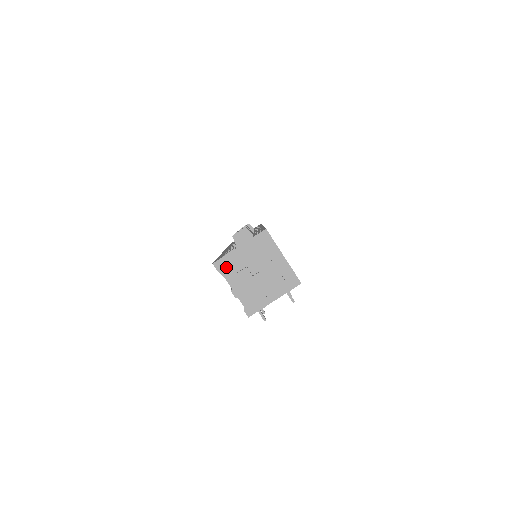
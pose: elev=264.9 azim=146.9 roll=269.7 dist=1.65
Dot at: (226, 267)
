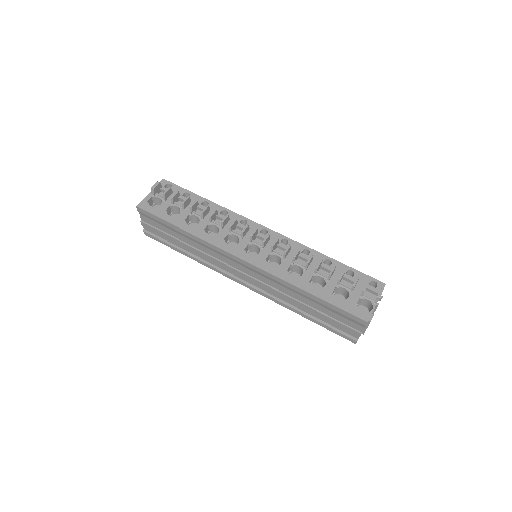
Dot at: occluded
